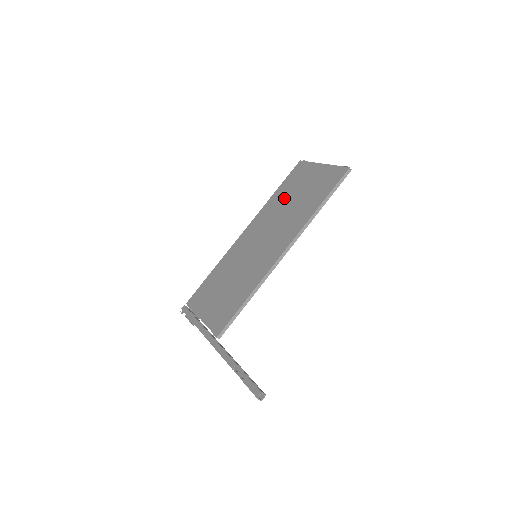
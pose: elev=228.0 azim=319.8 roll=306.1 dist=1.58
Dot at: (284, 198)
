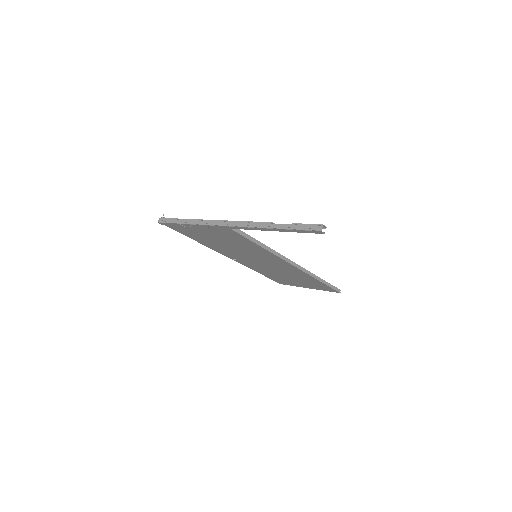
Dot at: occluded
